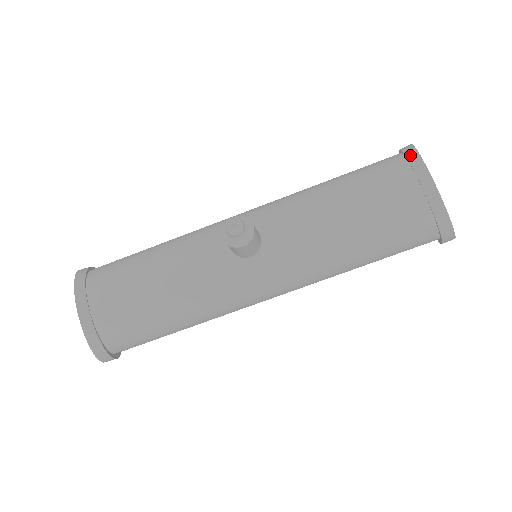
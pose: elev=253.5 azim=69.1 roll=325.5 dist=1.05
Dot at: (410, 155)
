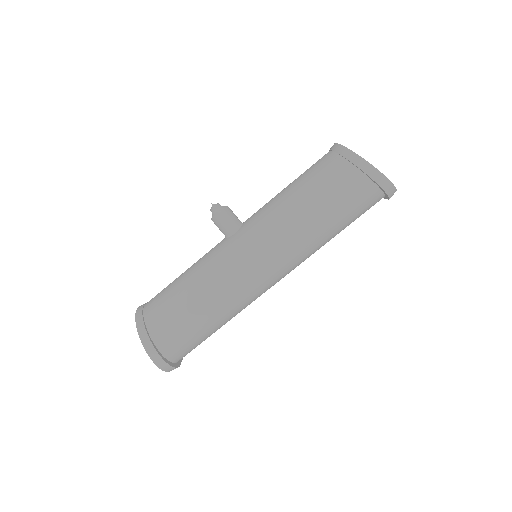
Dot at: occluded
